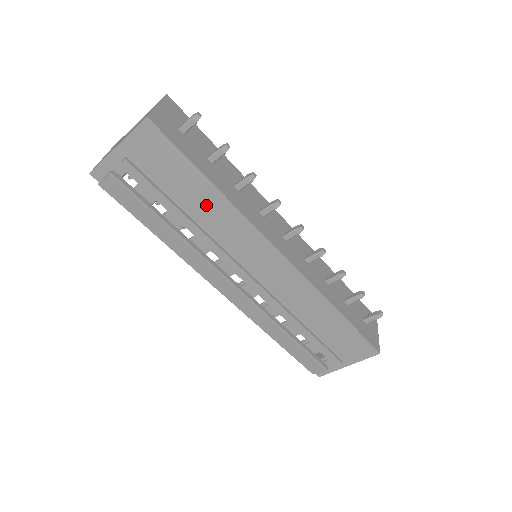
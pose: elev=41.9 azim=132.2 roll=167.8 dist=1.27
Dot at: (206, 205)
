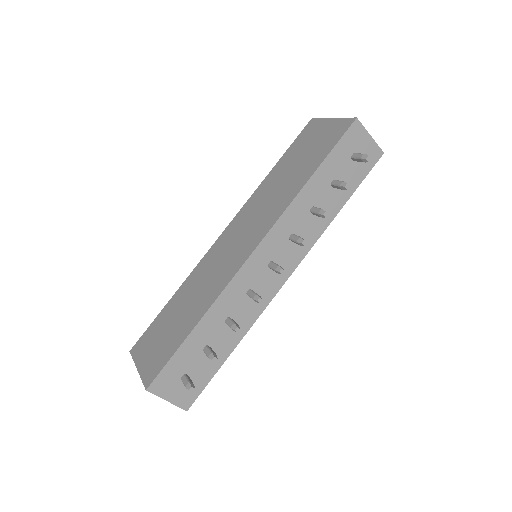
Dot at: occluded
